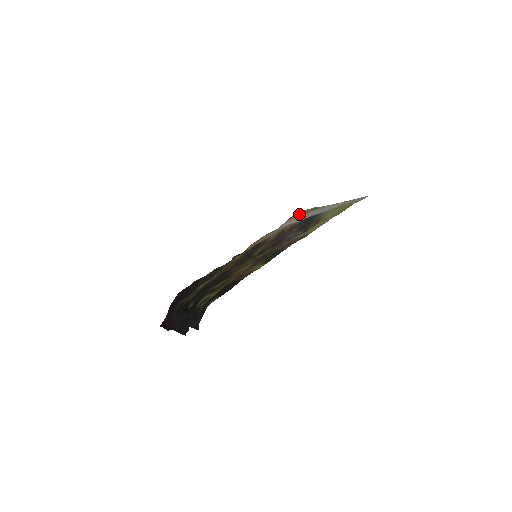
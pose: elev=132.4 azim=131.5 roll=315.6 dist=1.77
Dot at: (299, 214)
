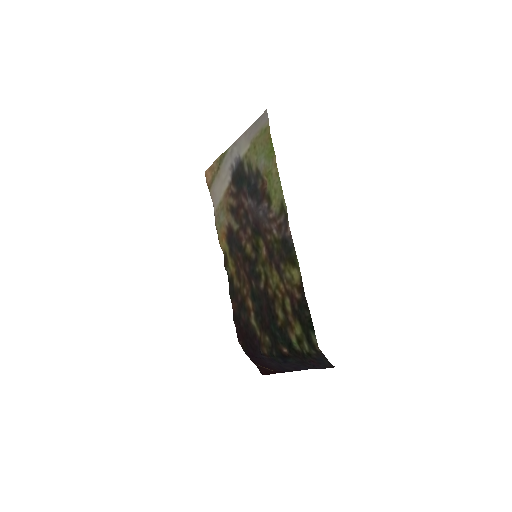
Dot at: (212, 176)
